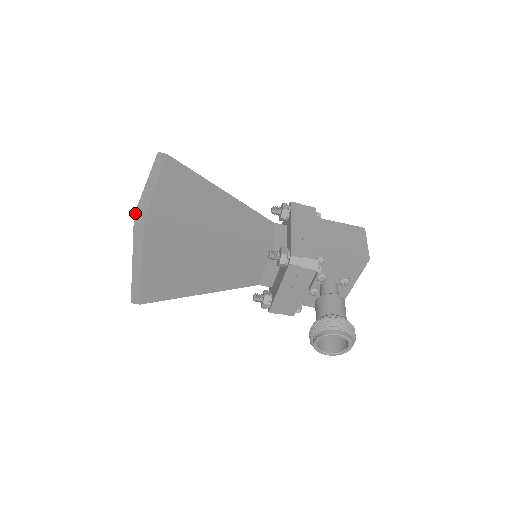
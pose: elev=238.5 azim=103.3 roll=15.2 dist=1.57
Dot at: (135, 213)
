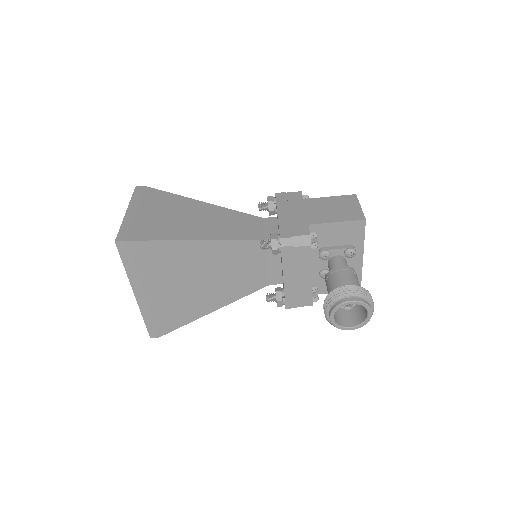
Dot at: (116, 240)
